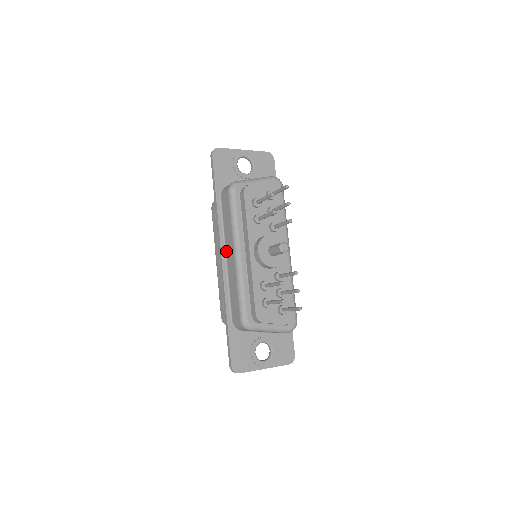
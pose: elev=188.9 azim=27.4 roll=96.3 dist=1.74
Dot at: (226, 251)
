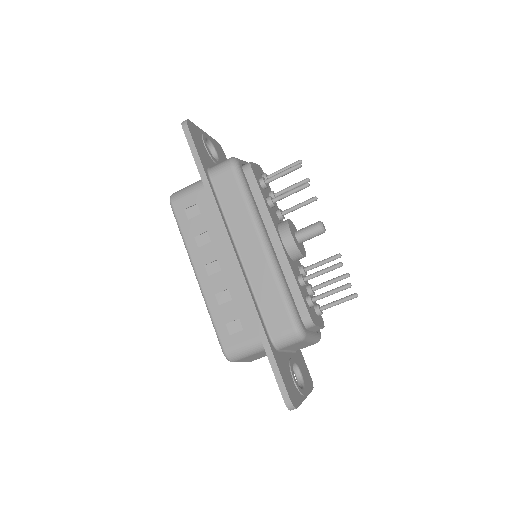
Dot at: (237, 246)
